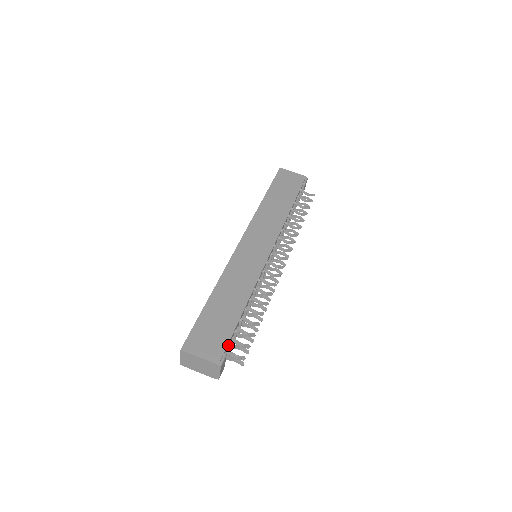
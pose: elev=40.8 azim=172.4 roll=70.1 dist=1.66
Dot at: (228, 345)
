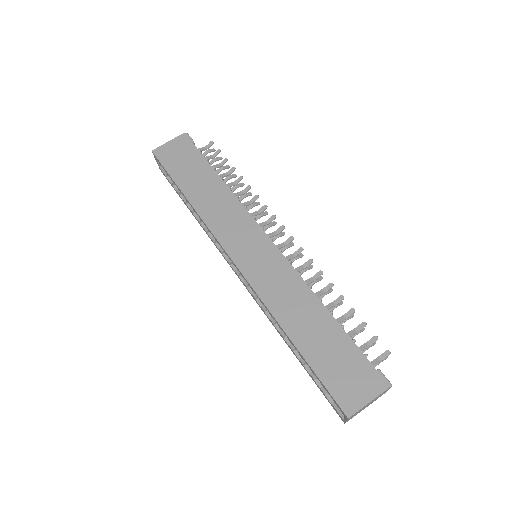
Dot at: occluded
